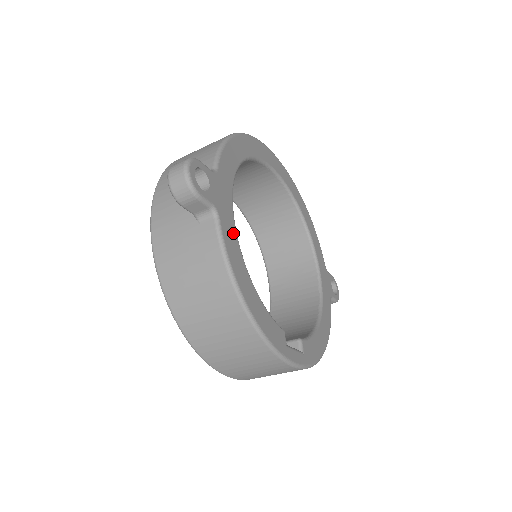
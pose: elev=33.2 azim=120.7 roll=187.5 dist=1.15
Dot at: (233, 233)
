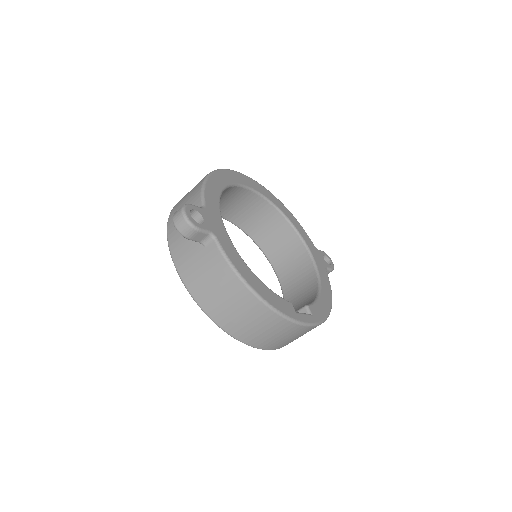
Dot at: (231, 246)
